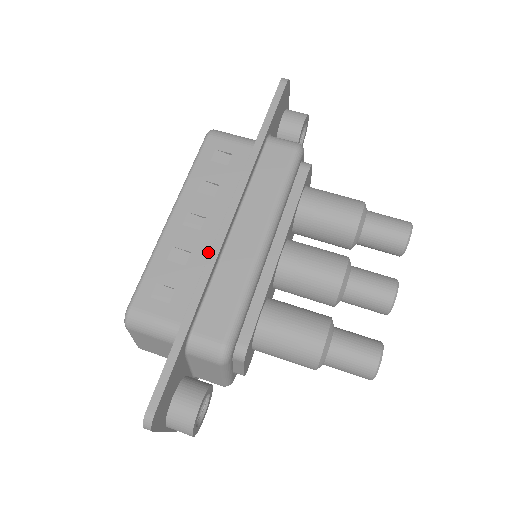
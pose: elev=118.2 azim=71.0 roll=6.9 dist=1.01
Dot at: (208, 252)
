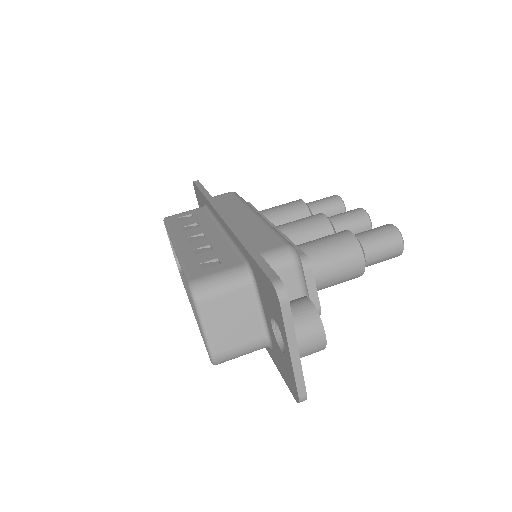
Dot at: (223, 239)
